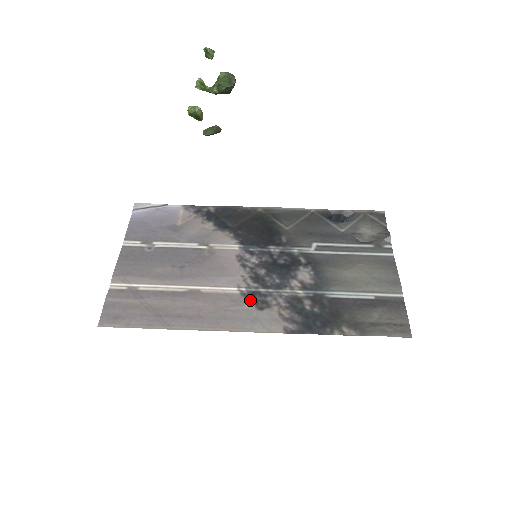
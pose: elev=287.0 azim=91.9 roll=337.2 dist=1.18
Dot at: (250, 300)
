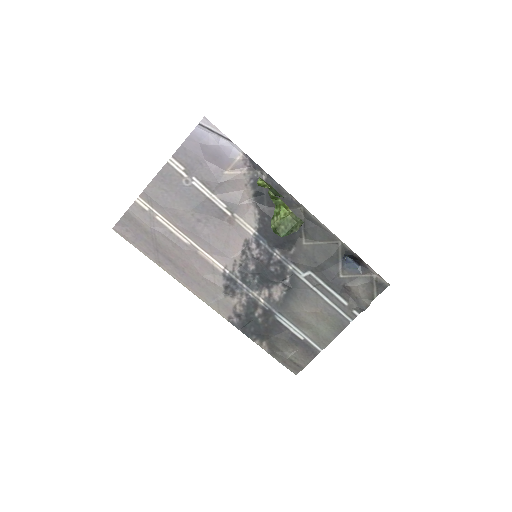
Dot at: (224, 284)
